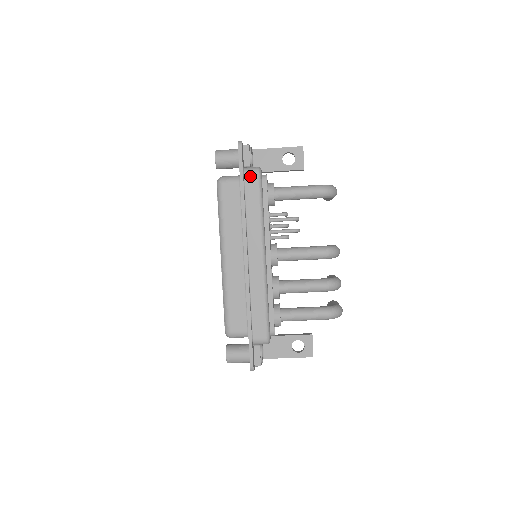
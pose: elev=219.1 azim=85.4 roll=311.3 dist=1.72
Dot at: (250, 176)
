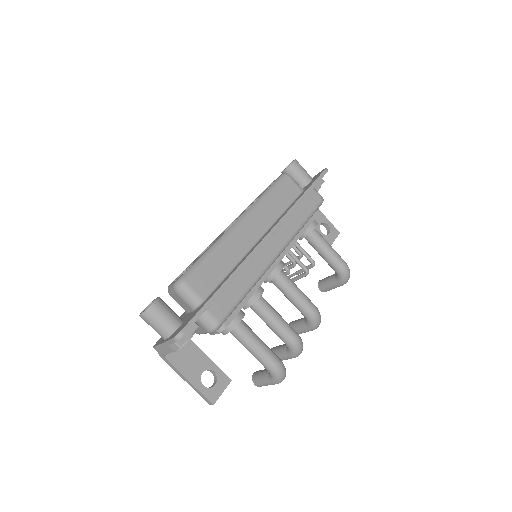
Dot at: (316, 195)
